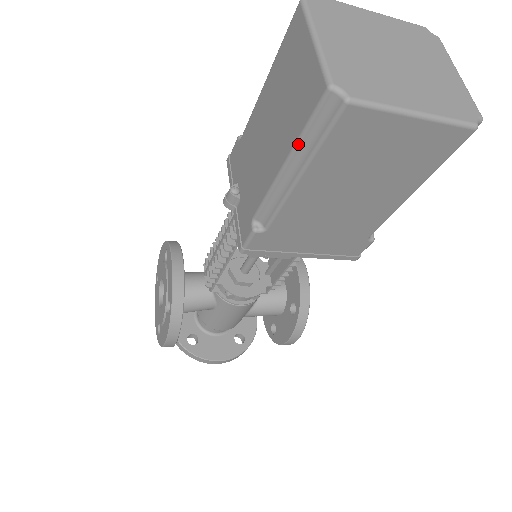
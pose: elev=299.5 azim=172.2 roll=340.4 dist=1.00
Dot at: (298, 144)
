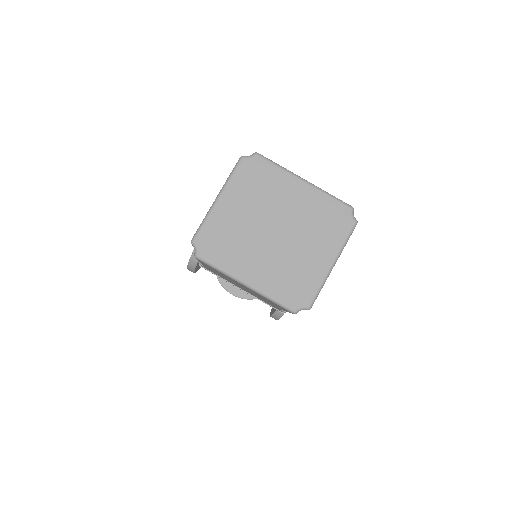
Dot at: occluded
